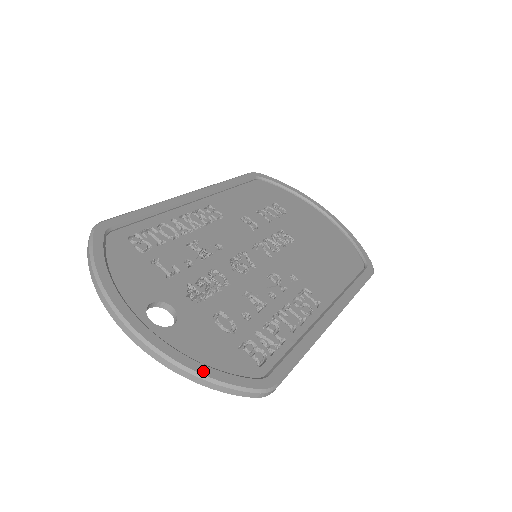
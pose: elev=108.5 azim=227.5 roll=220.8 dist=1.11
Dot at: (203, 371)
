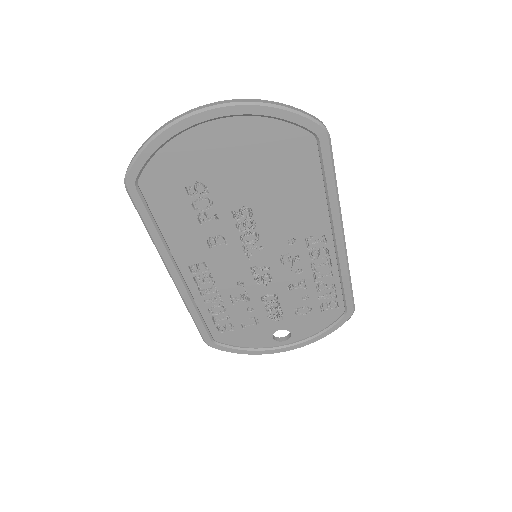
Dot at: (324, 336)
